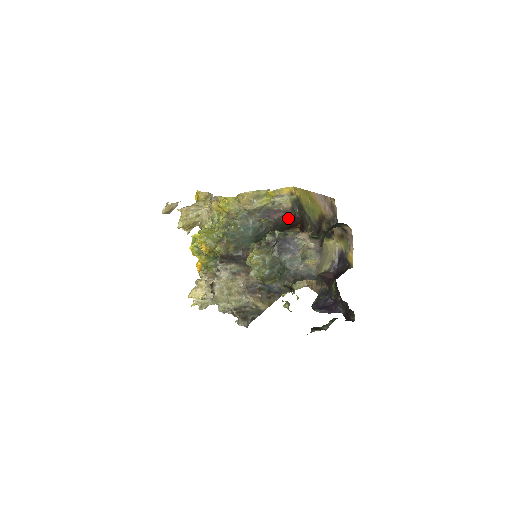
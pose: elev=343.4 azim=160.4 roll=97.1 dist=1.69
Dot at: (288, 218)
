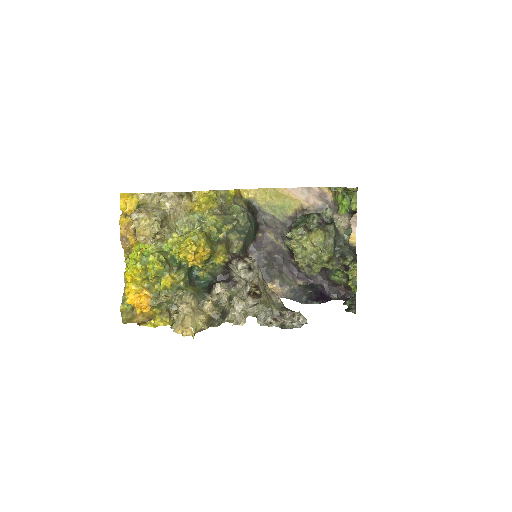
Dot at: occluded
